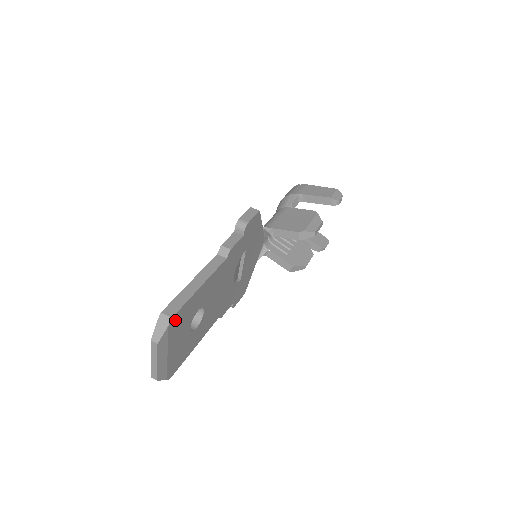
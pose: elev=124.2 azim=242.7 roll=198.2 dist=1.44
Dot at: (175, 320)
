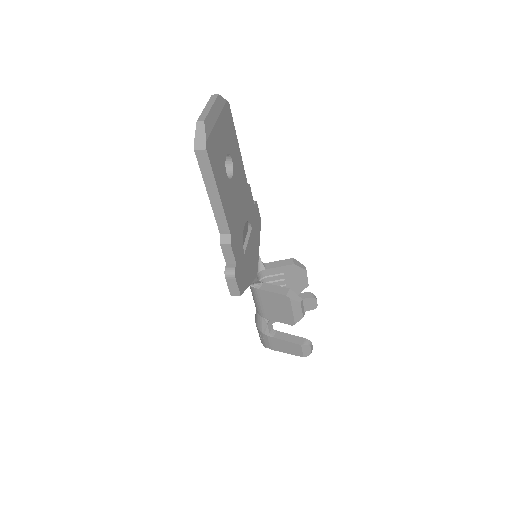
Dot at: (228, 112)
